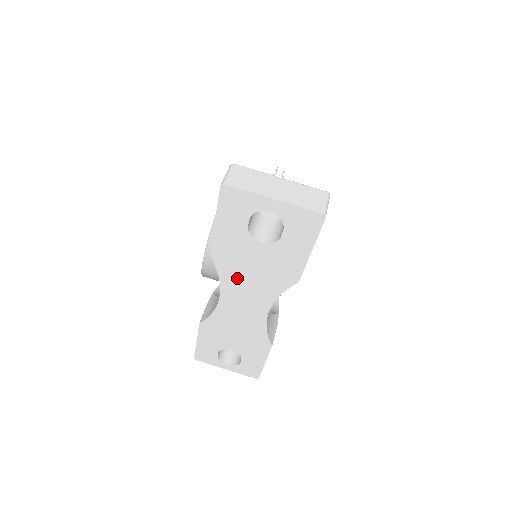
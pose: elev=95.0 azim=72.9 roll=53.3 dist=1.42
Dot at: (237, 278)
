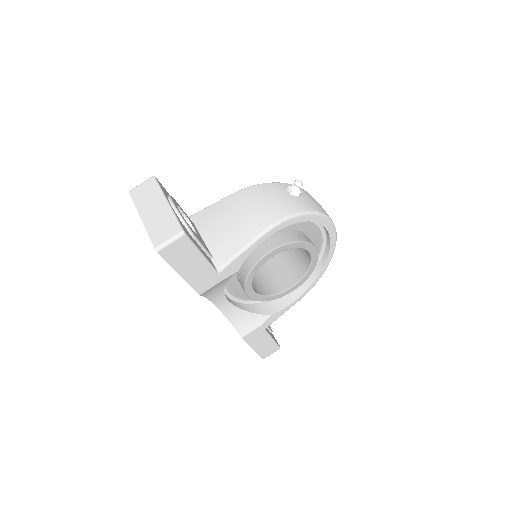
Dot at: occluded
